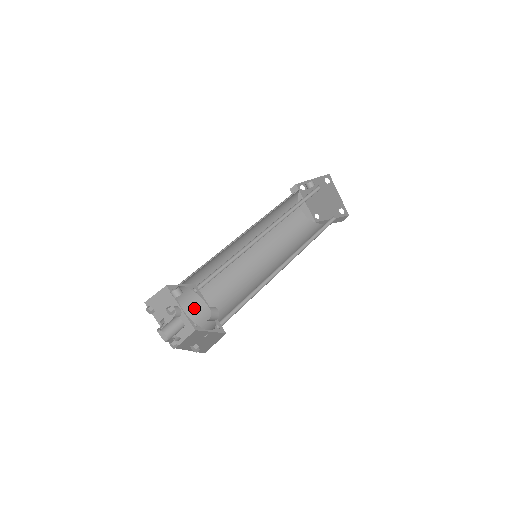
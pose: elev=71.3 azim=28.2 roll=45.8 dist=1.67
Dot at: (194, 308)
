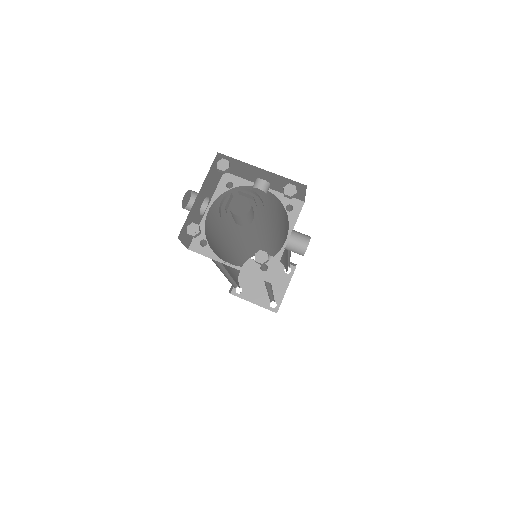
Dot at: (208, 227)
